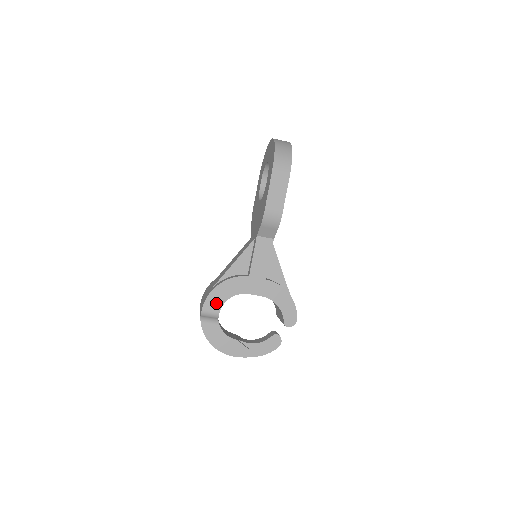
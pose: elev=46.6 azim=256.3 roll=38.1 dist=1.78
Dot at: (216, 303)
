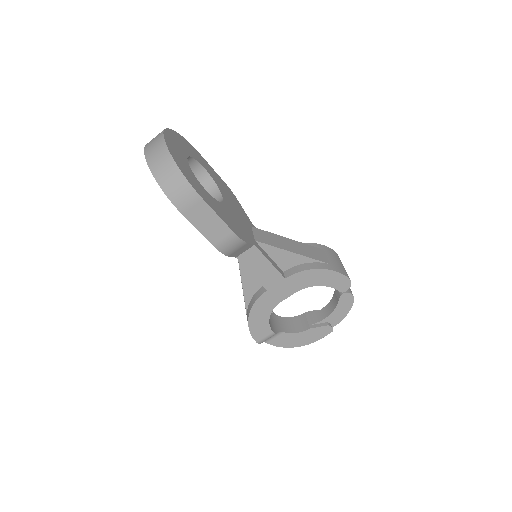
Dot at: (262, 329)
